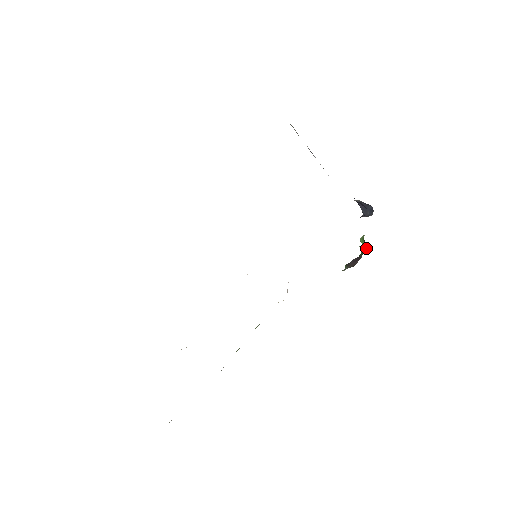
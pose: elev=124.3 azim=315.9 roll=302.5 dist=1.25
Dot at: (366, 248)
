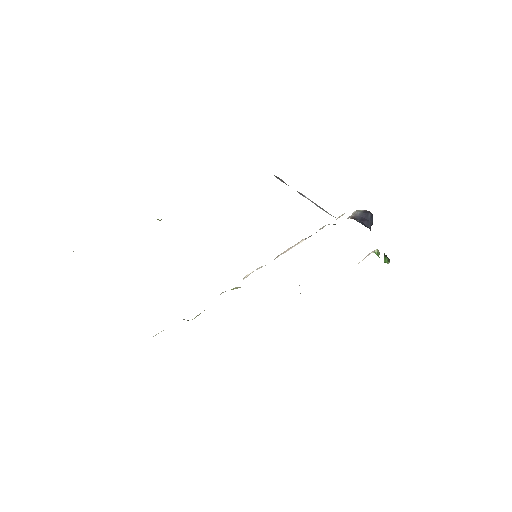
Dot at: (389, 261)
